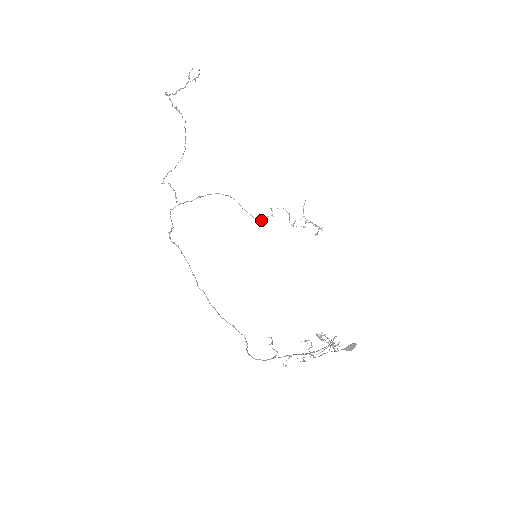
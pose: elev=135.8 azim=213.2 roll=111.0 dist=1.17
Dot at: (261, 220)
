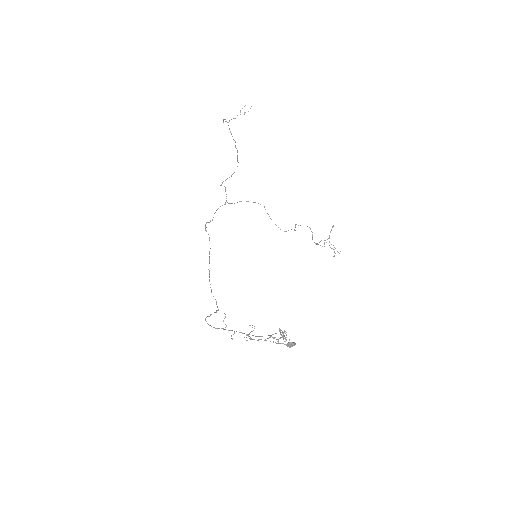
Dot at: (285, 231)
